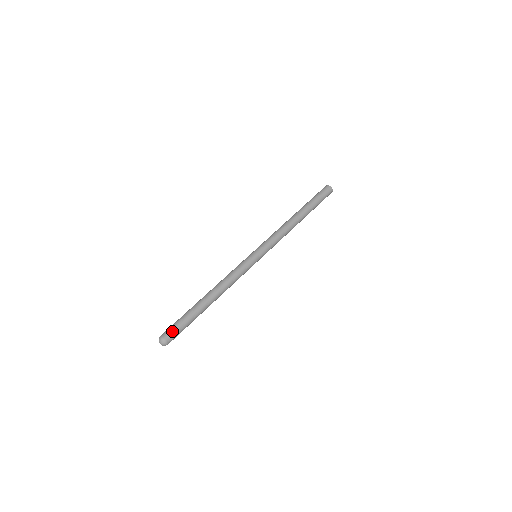
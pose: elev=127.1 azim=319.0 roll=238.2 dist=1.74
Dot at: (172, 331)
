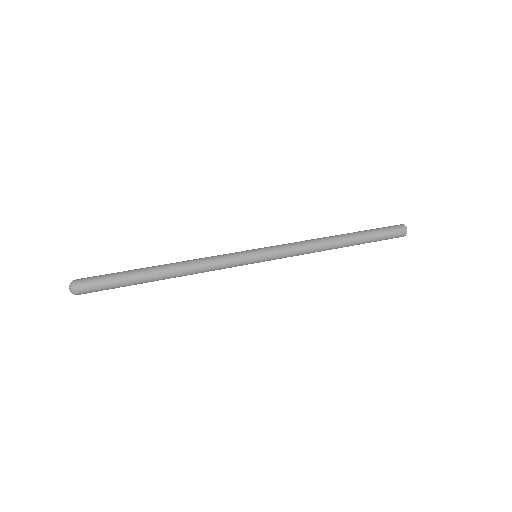
Dot at: (91, 277)
